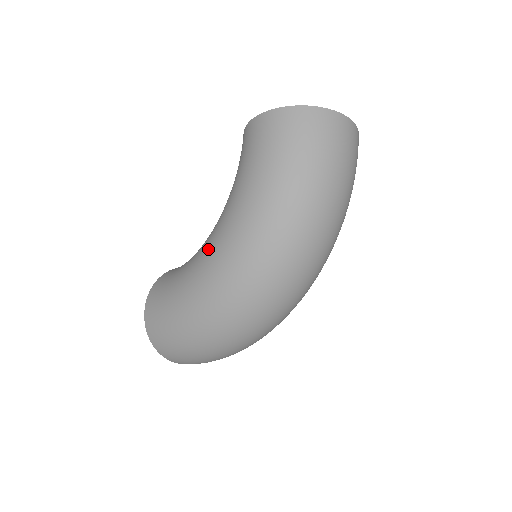
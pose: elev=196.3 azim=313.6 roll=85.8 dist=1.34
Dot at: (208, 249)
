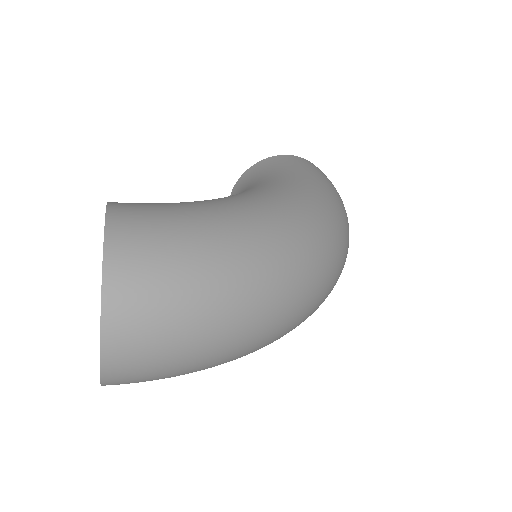
Dot at: (260, 191)
